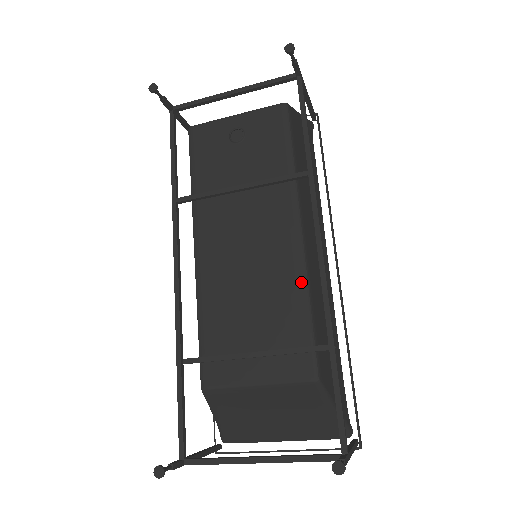
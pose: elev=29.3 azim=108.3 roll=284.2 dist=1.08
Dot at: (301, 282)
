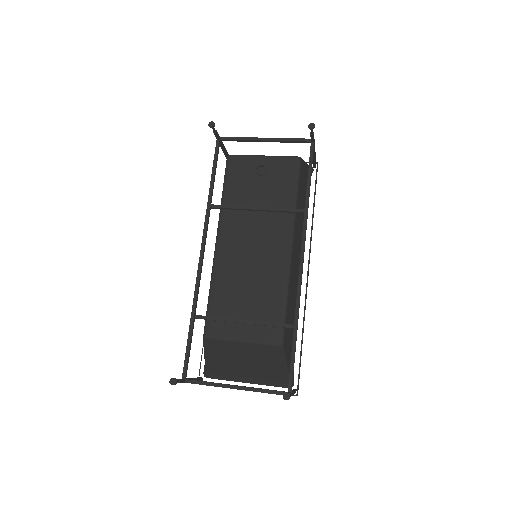
Dot at: (284, 281)
